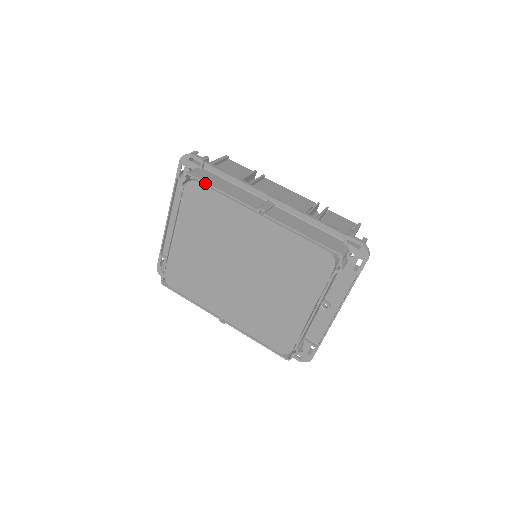
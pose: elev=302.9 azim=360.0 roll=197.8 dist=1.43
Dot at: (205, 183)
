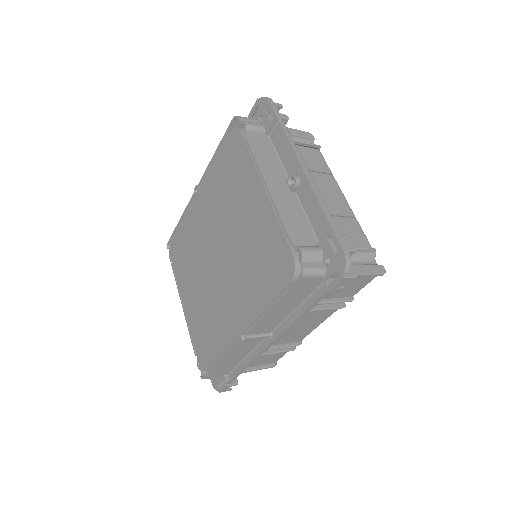
Dot at: (174, 232)
